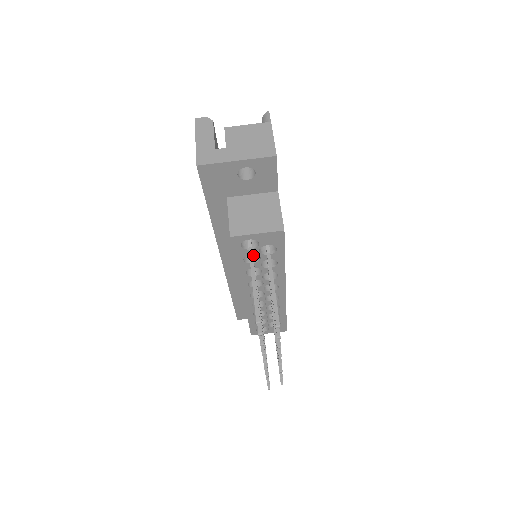
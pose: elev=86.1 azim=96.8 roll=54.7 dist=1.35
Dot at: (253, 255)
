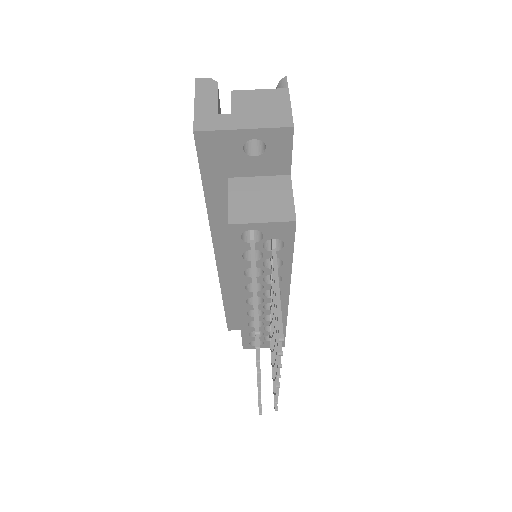
Dot at: occluded
